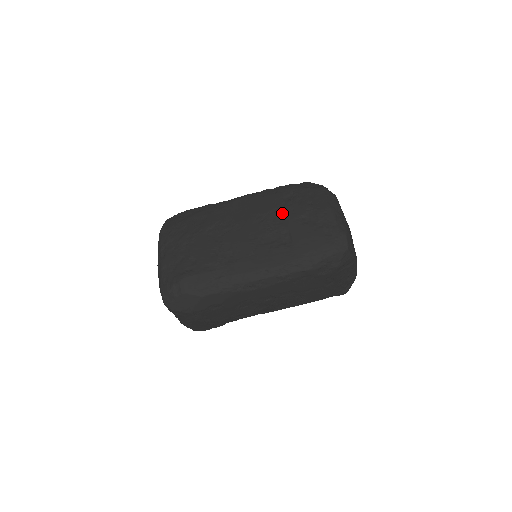
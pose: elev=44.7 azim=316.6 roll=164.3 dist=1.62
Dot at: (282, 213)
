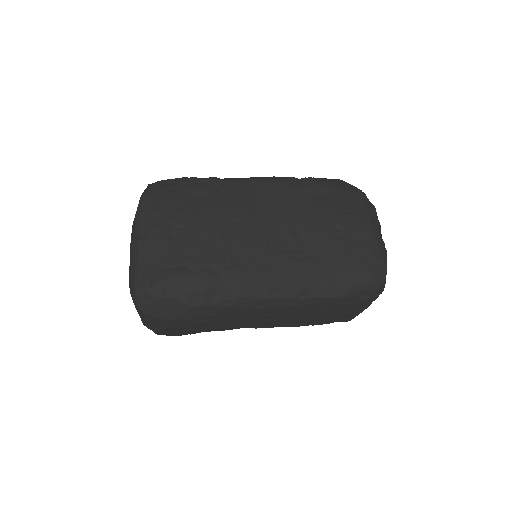
Dot at: (312, 215)
